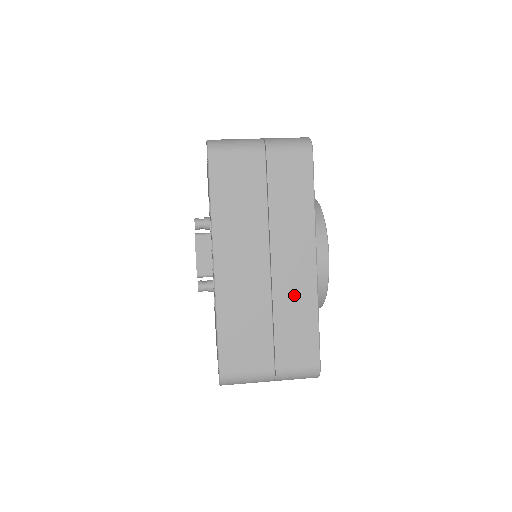
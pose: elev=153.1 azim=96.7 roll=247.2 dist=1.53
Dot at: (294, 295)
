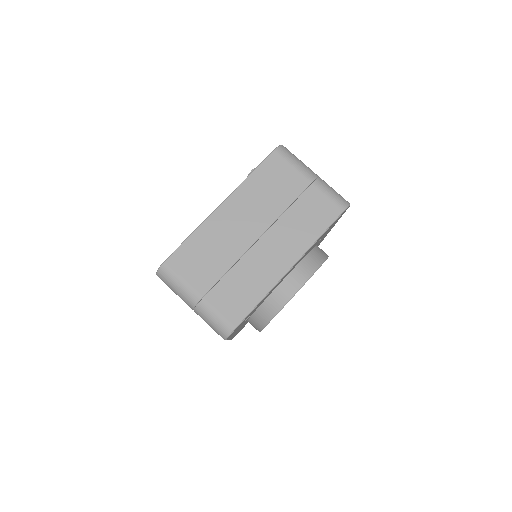
Dot at: occluded
